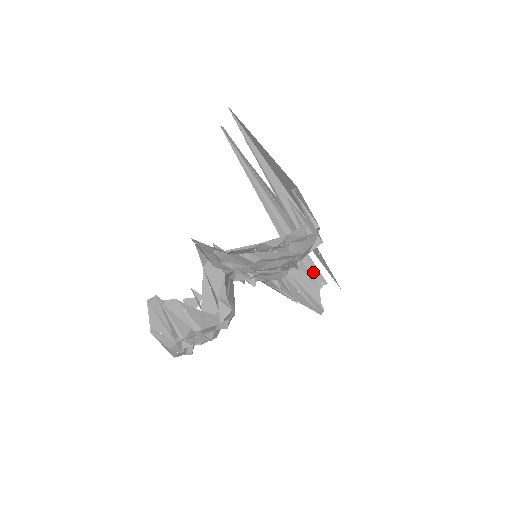
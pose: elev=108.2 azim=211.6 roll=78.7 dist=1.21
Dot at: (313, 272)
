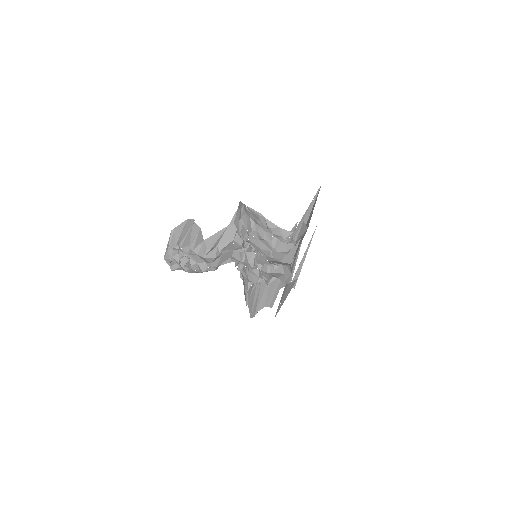
Dot at: (272, 297)
